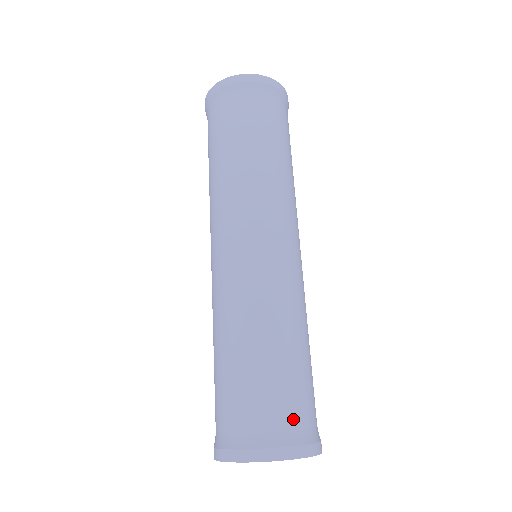
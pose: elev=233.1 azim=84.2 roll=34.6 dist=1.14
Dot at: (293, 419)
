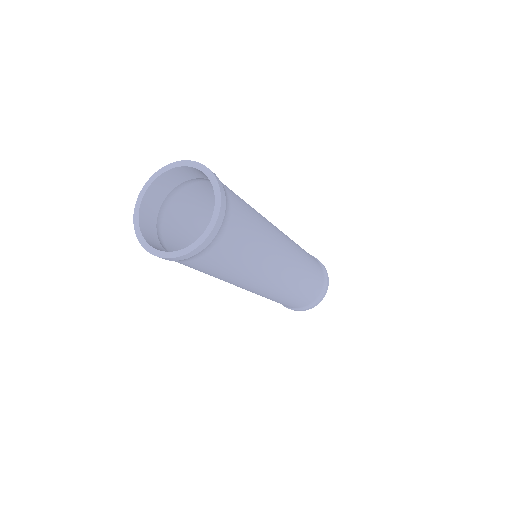
Dot at: (309, 303)
